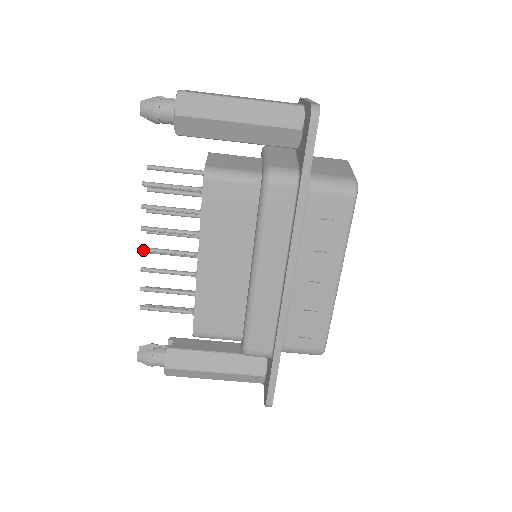
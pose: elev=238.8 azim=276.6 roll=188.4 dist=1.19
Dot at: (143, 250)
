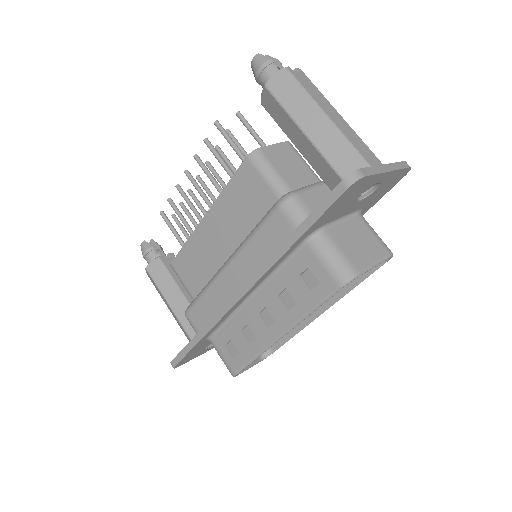
Dot at: (186, 173)
